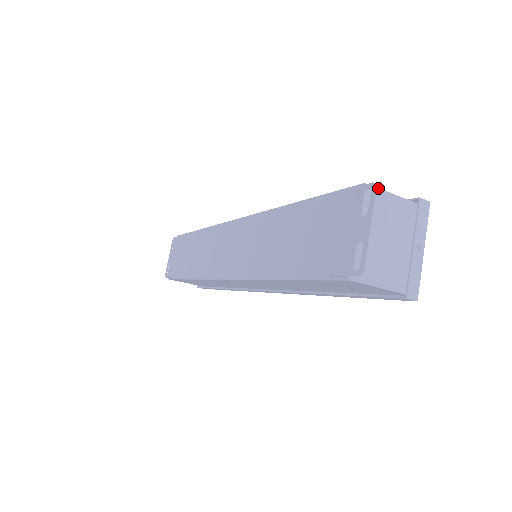
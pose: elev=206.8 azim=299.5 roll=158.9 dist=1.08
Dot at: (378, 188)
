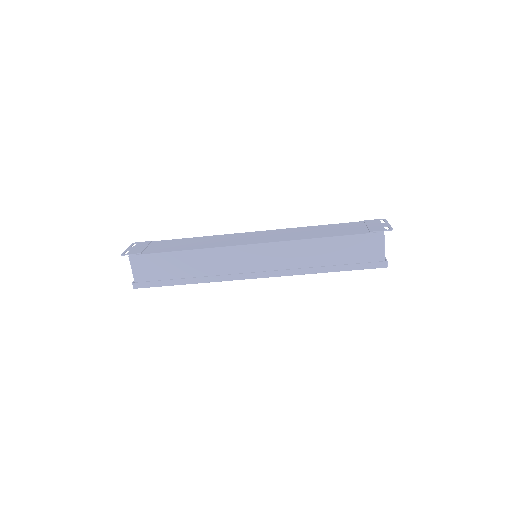
Dot at: occluded
